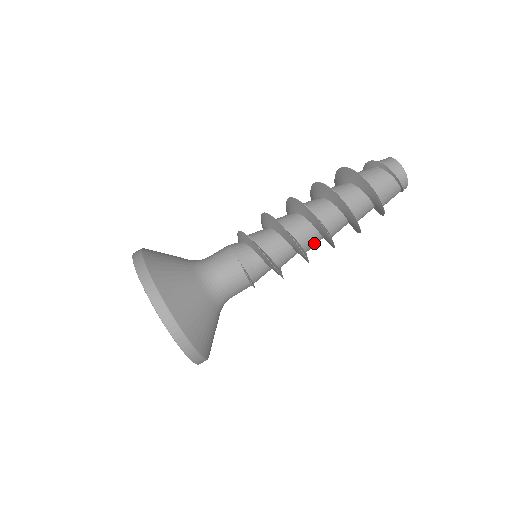
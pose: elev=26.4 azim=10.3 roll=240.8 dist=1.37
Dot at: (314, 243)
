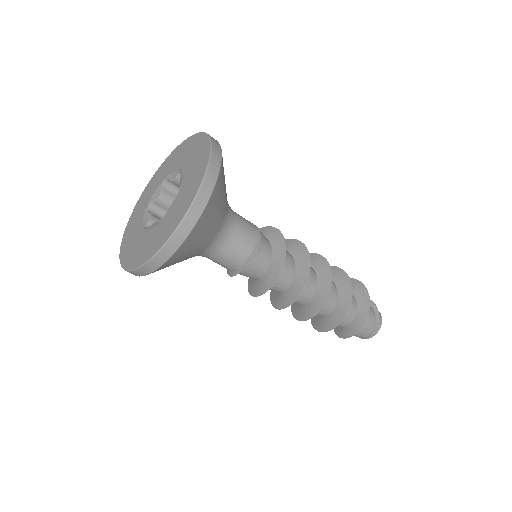
Dot at: (308, 290)
